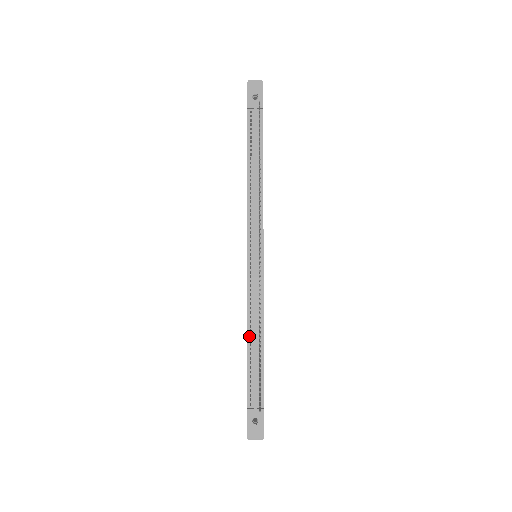
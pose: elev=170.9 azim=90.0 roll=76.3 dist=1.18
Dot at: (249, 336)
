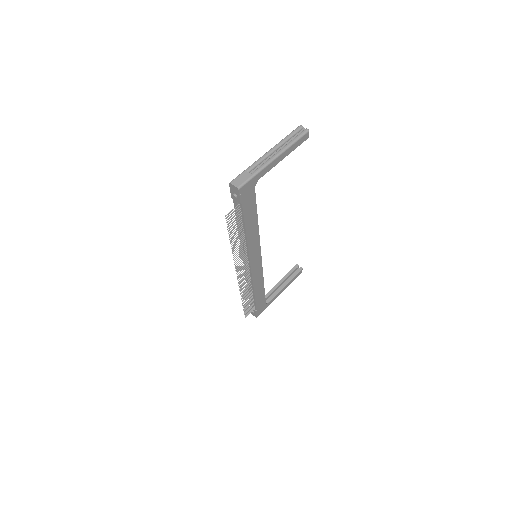
Dot at: occluded
